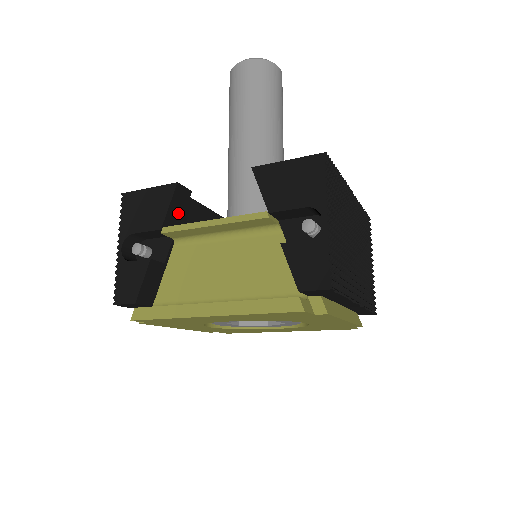
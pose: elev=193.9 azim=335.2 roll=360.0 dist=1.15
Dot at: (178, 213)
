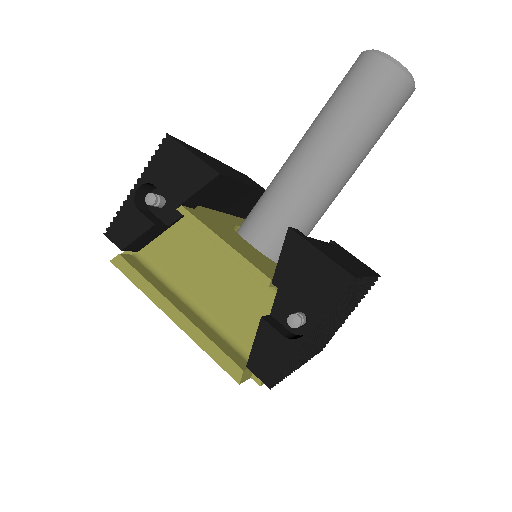
Dot at: (206, 194)
